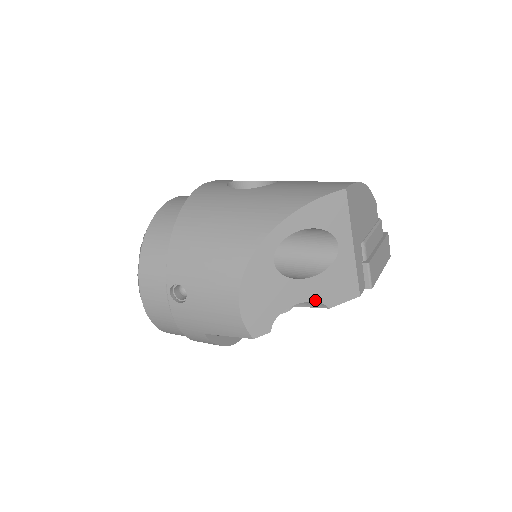
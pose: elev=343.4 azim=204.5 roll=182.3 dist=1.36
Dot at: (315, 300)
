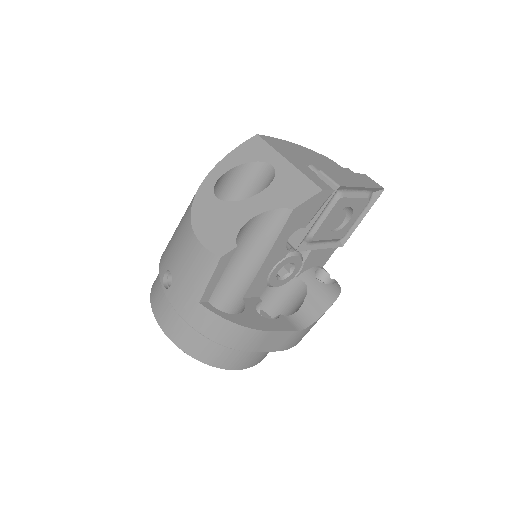
Dot at: (272, 208)
